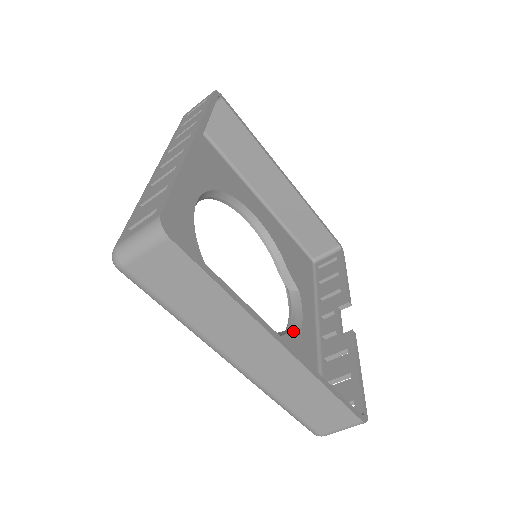
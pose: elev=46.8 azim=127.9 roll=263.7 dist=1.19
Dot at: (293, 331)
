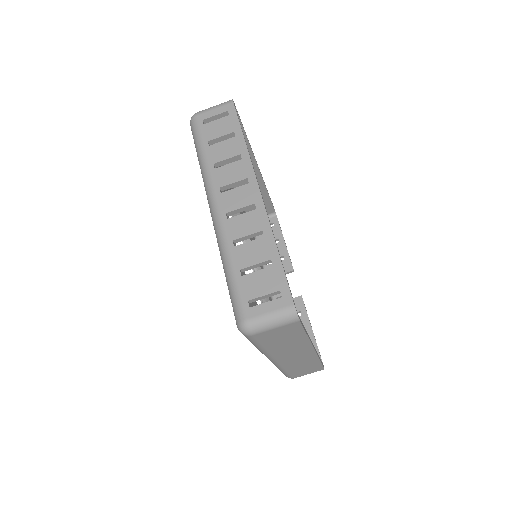
Dot at: occluded
